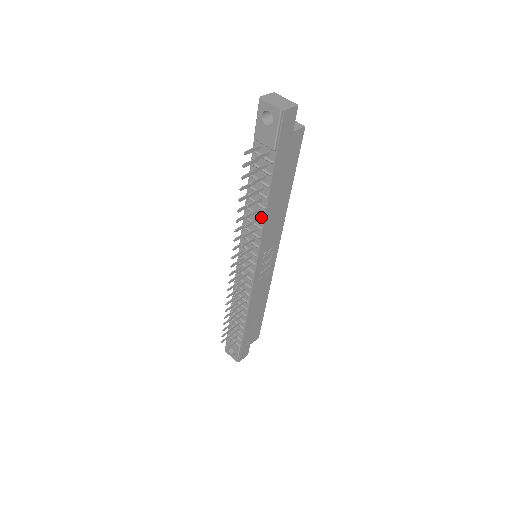
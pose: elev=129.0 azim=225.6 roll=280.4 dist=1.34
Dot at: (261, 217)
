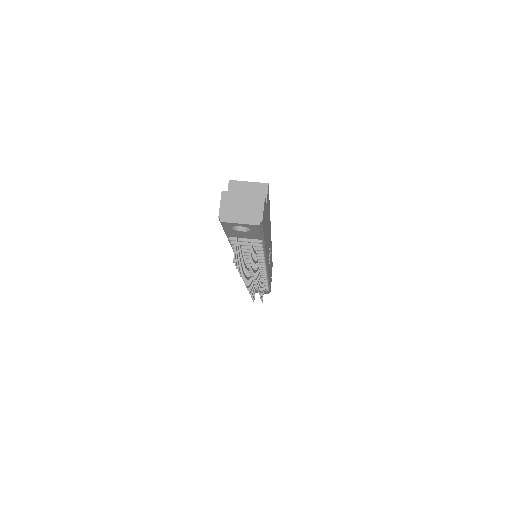
Dot at: (262, 259)
